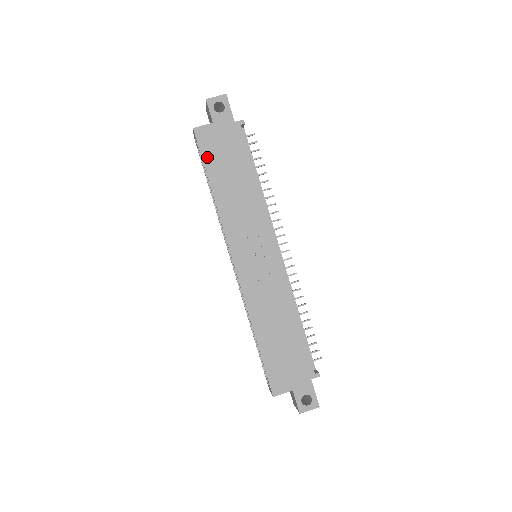
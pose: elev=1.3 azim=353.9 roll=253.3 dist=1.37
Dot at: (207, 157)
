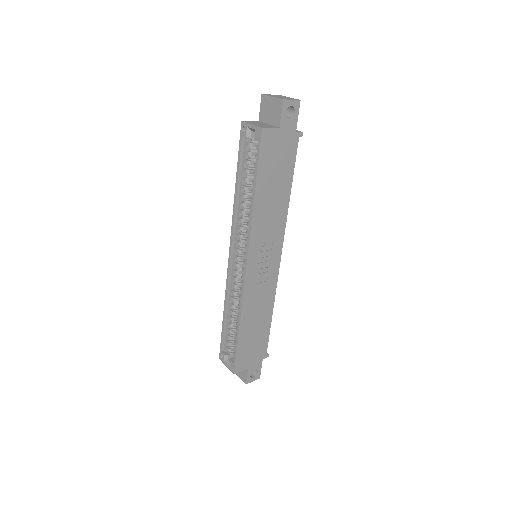
Dot at: (263, 162)
